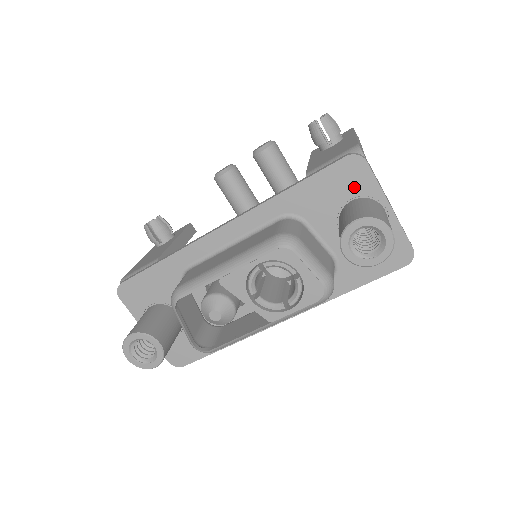
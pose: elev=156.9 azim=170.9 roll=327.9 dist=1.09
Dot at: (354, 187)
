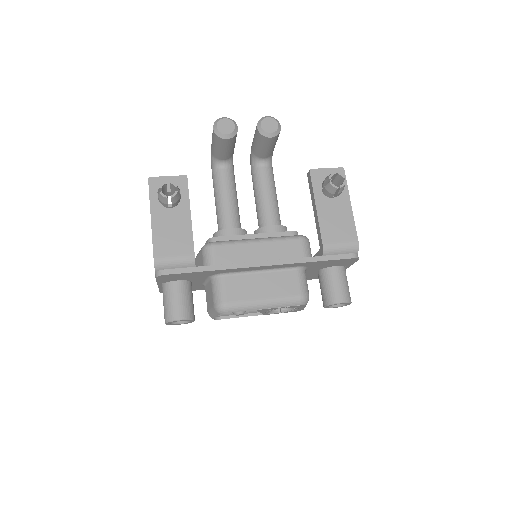
Dot at: (342, 264)
